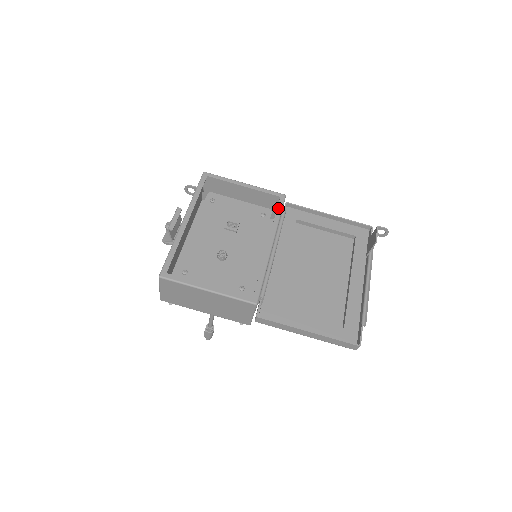
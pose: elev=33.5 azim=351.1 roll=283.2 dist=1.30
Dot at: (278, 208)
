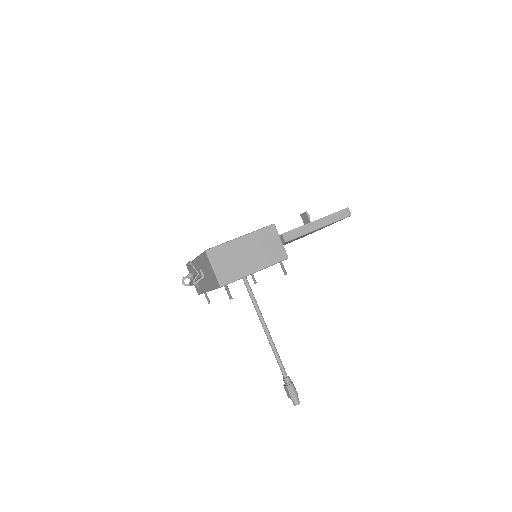
Dot at: occluded
